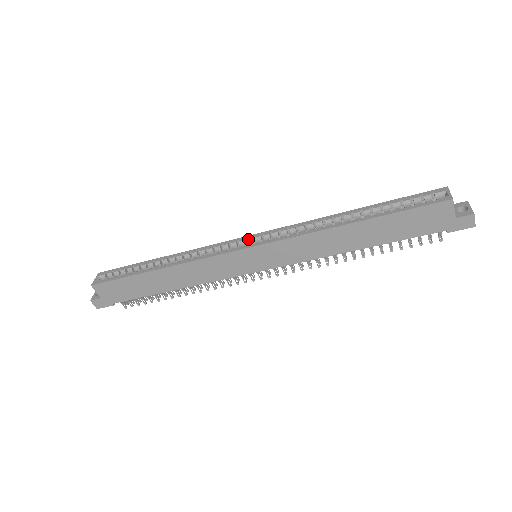
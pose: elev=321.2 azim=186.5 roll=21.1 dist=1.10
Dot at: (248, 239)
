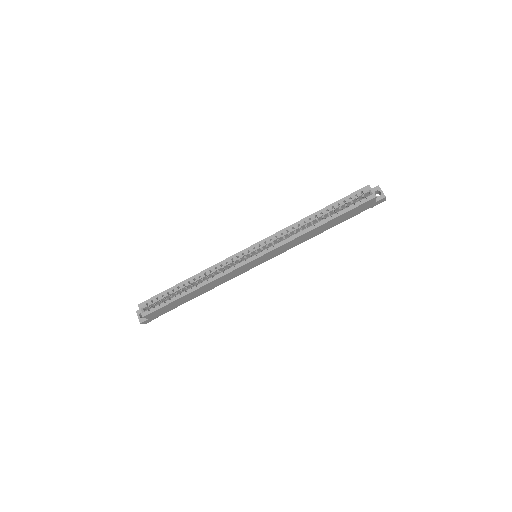
Dot at: (250, 250)
